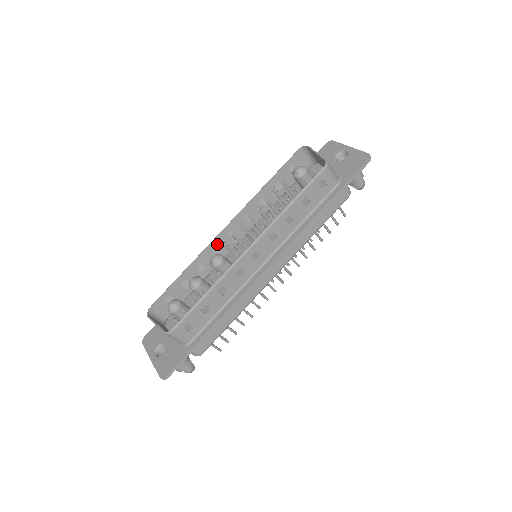
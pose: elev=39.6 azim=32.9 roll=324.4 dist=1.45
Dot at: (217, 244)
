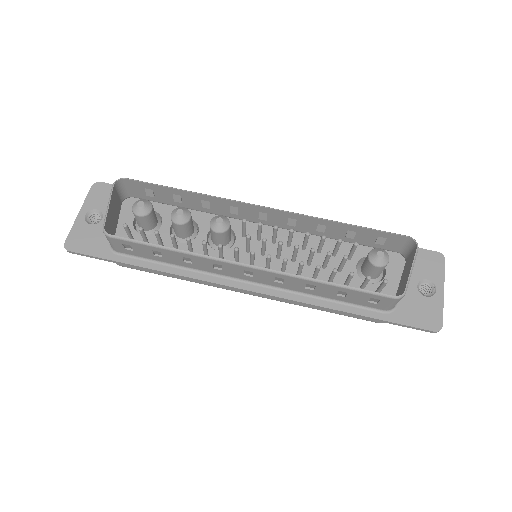
Dot at: (241, 207)
